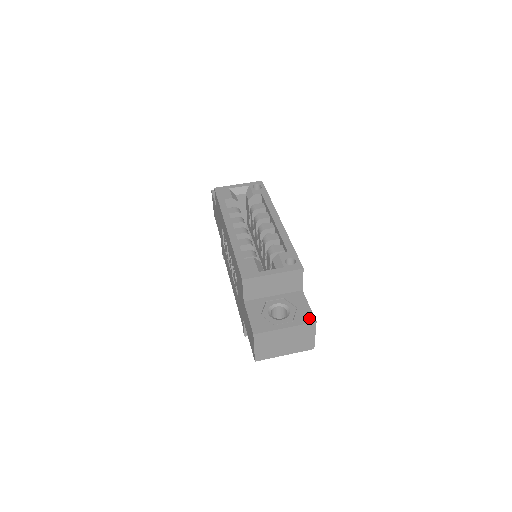
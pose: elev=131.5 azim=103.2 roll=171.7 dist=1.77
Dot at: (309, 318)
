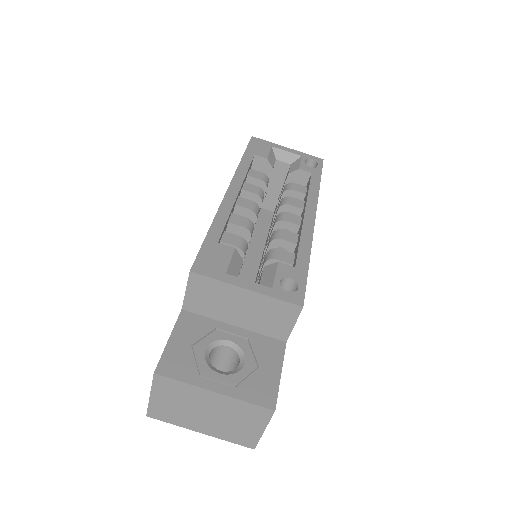
Dot at: (266, 397)
